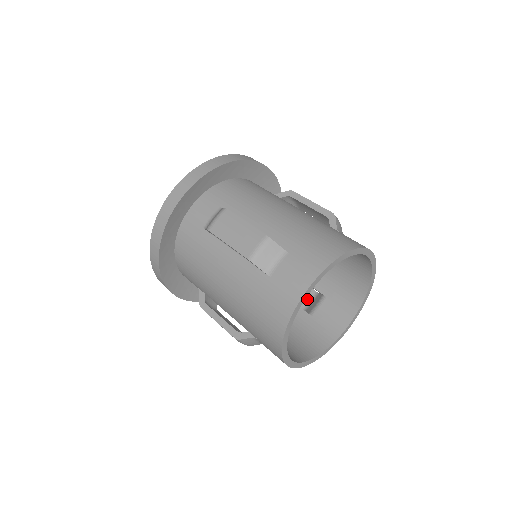
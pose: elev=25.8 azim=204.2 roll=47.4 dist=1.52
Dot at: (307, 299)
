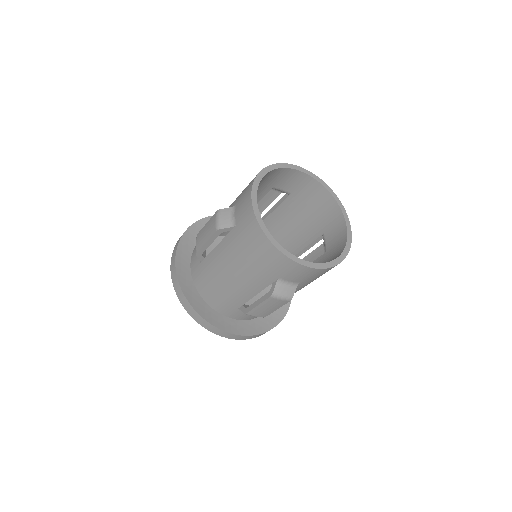
Dot at: occluded
